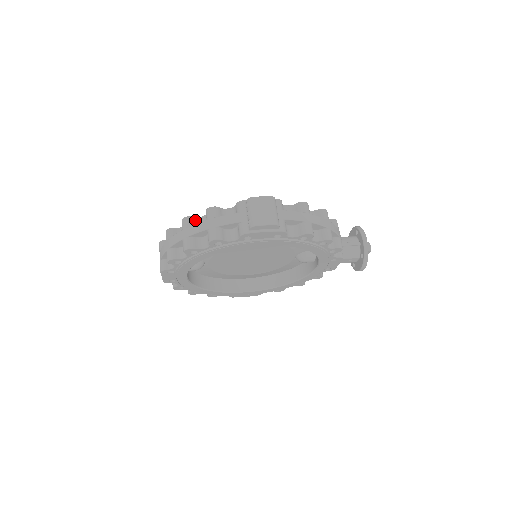
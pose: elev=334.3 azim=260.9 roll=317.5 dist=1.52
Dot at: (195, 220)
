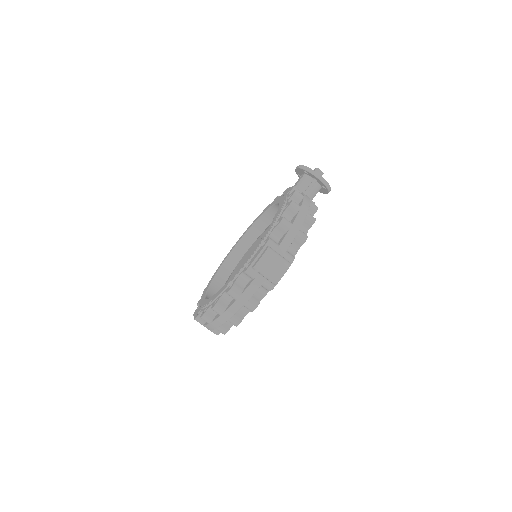
Dot at: (221, 302)
